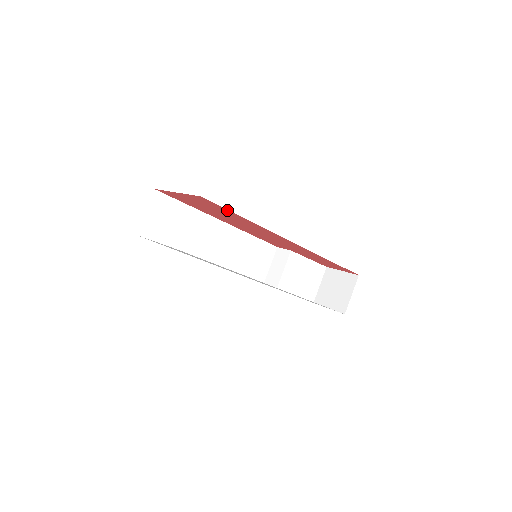
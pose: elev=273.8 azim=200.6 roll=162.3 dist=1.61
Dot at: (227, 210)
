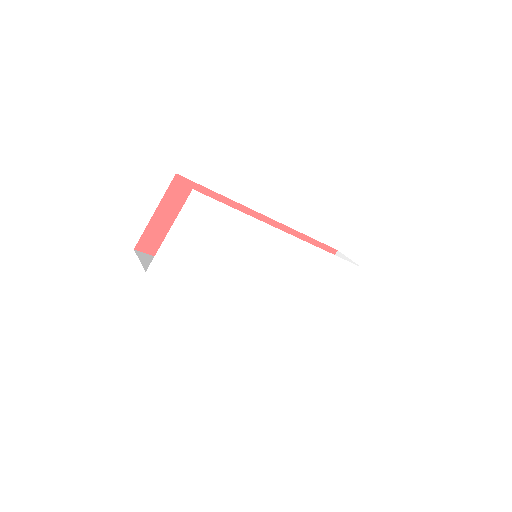
Dot at: (203, 190)
